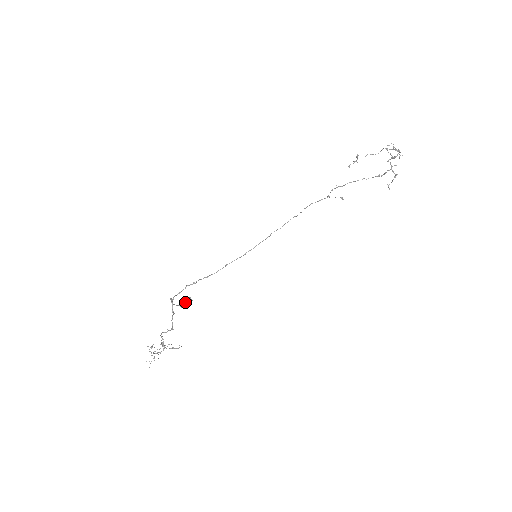
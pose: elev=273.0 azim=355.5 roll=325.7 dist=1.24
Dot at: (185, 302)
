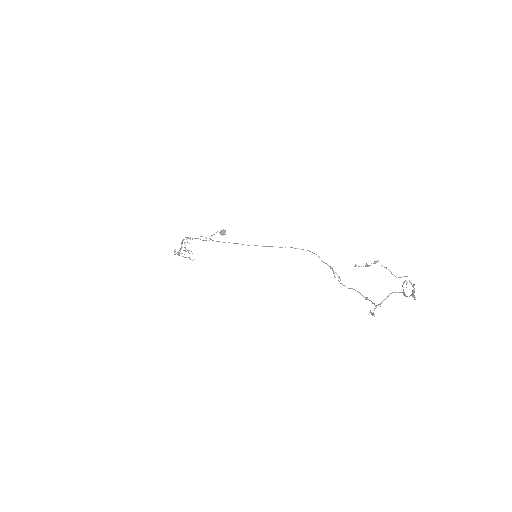
Dot at: (219, 232)
